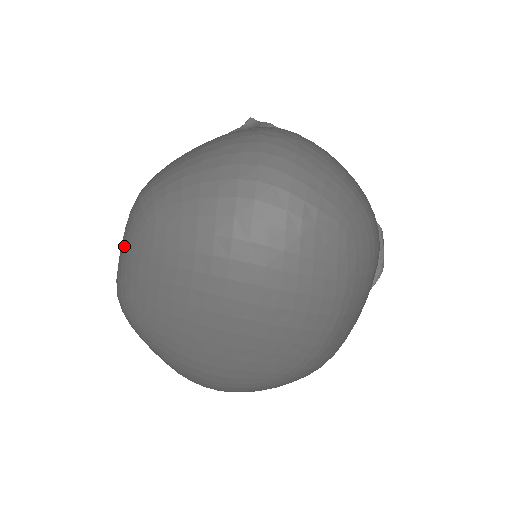
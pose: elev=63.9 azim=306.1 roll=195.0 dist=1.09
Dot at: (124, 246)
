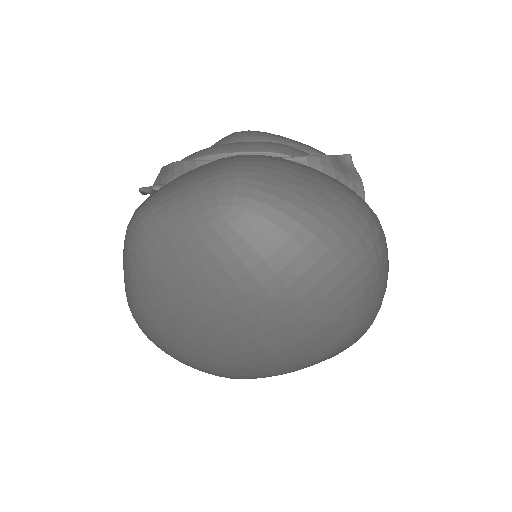
Dot at: (188, 198)
